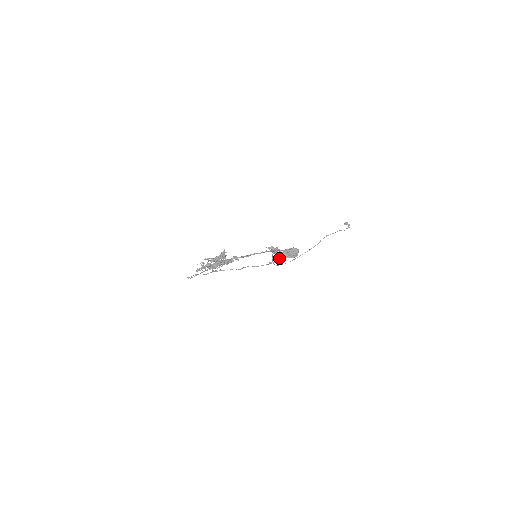
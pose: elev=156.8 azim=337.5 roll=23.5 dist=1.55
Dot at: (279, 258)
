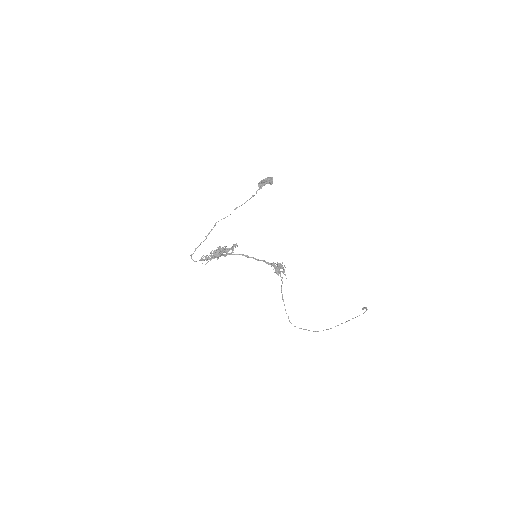
Dot at: (259, 188)
